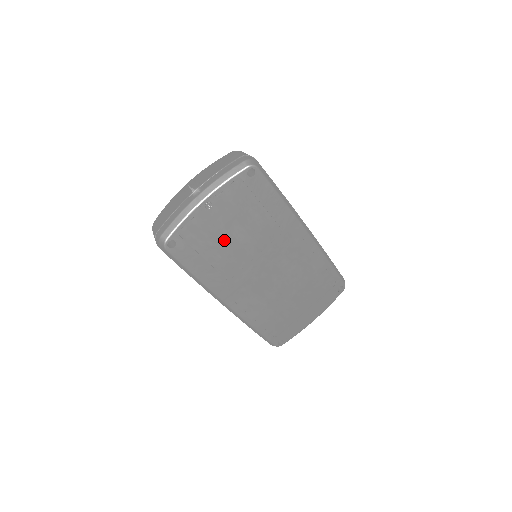
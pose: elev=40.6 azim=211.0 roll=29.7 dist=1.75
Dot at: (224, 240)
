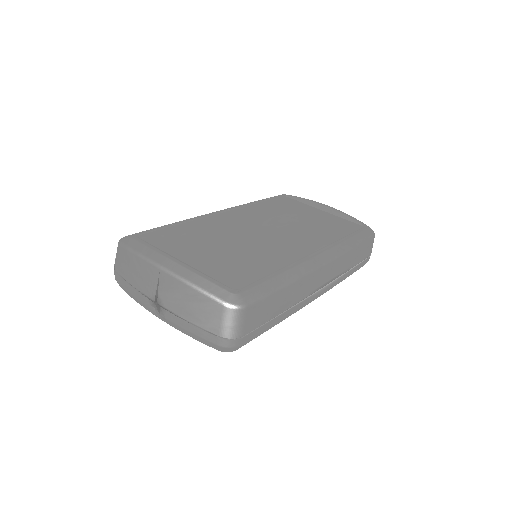
Dot at: occluded
